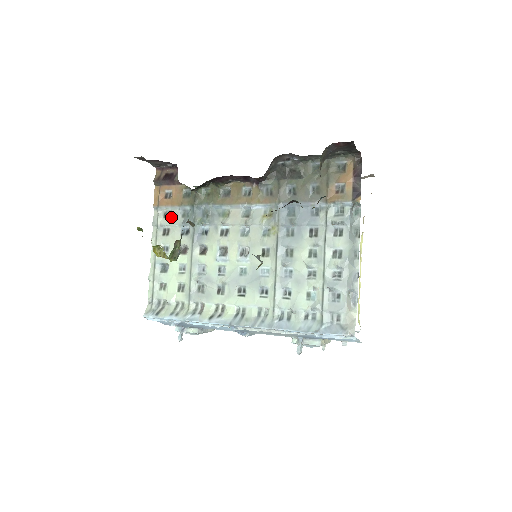
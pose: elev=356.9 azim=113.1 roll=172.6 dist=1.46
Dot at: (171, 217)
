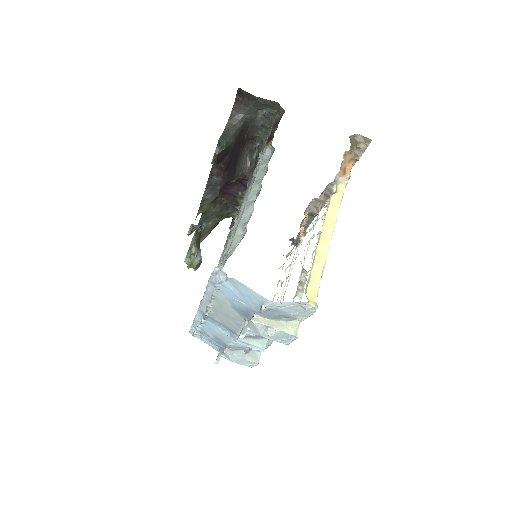
Dot at: occluded
